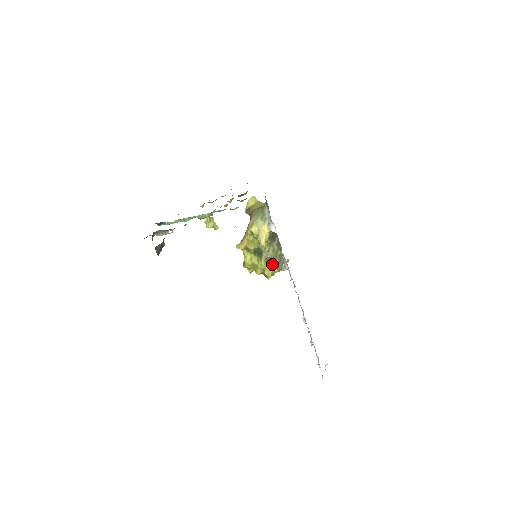
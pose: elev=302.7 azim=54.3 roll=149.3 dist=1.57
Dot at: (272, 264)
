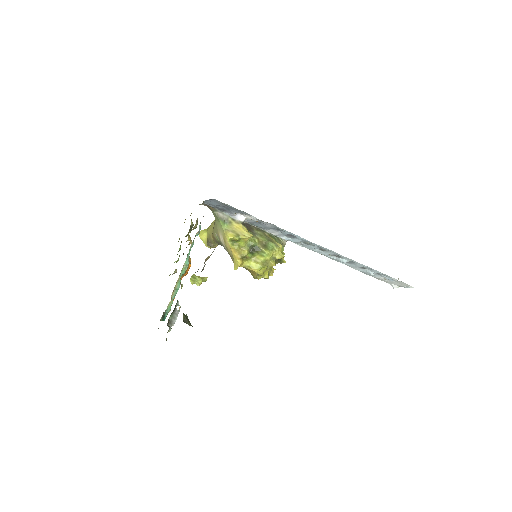
Dot at: (273, 245)
